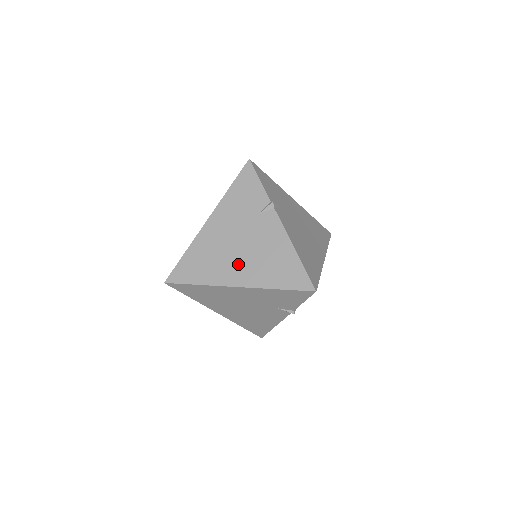
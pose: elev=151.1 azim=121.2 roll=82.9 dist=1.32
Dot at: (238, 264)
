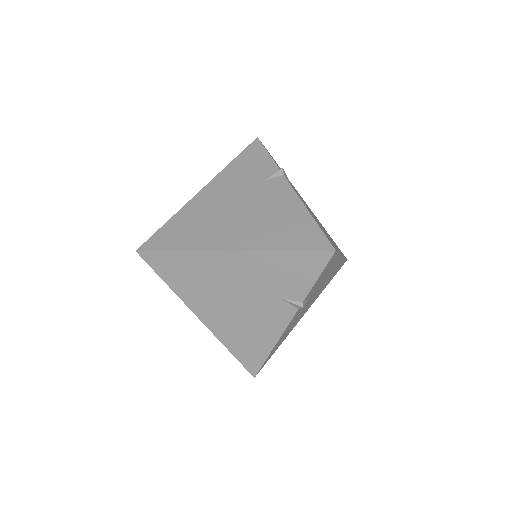
Dot at: (234, 228)
